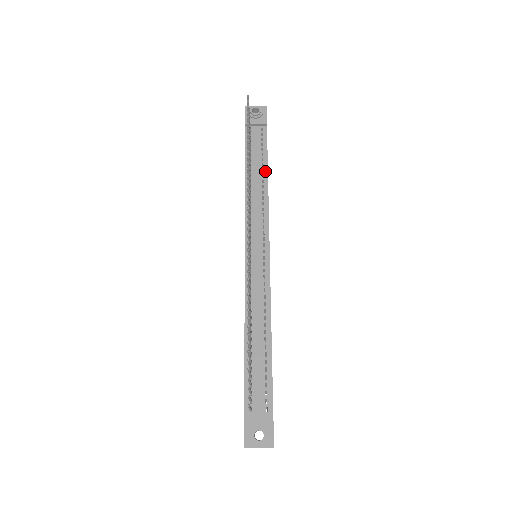
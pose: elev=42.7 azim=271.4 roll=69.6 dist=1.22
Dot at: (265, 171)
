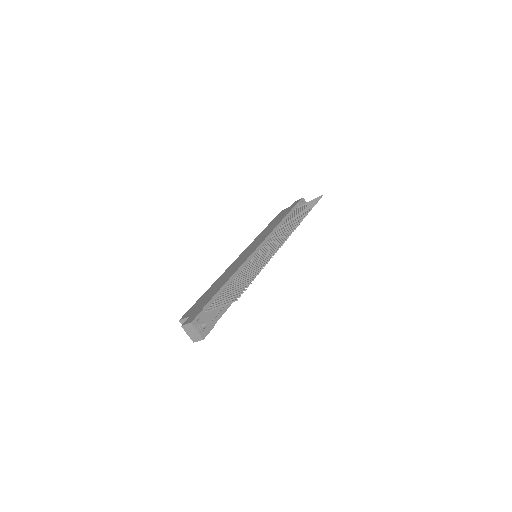
Dot at: occluded
